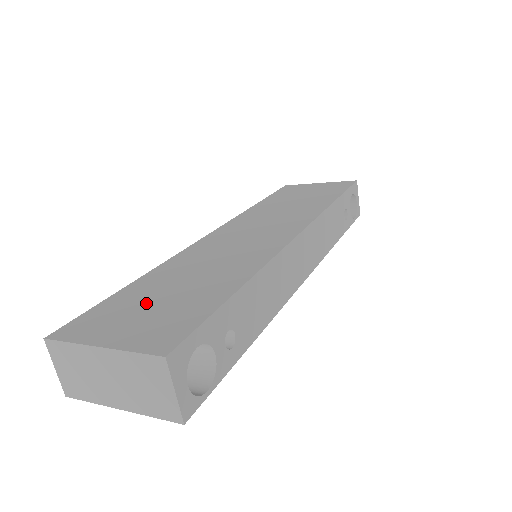
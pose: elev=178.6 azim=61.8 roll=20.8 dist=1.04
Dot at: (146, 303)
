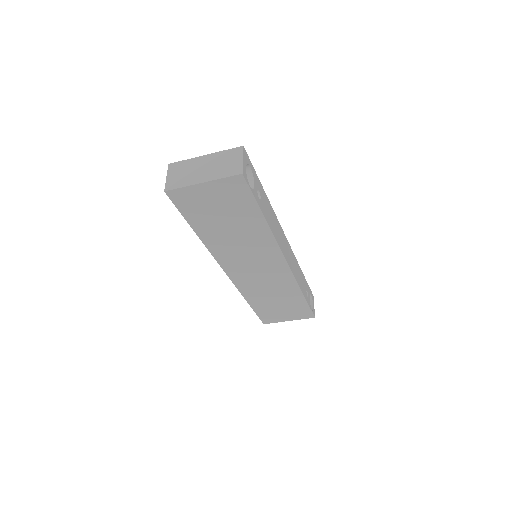
Dot at: occluded
